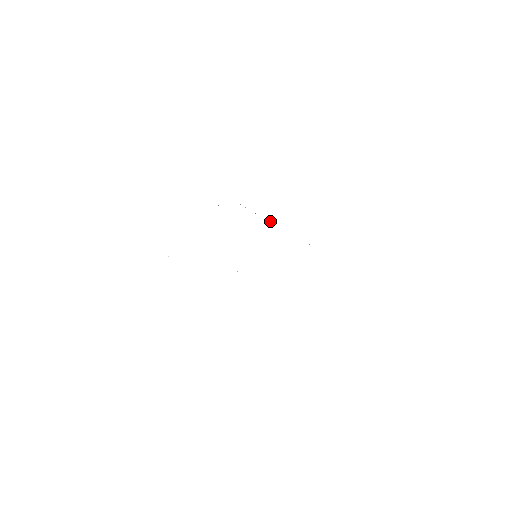
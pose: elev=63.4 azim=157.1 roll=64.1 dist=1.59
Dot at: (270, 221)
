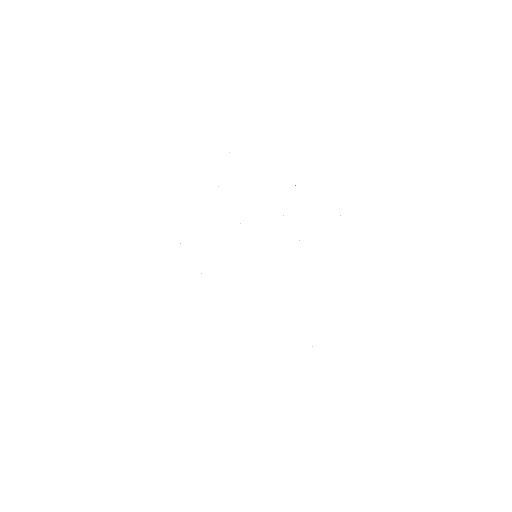
Dot at: occluded
